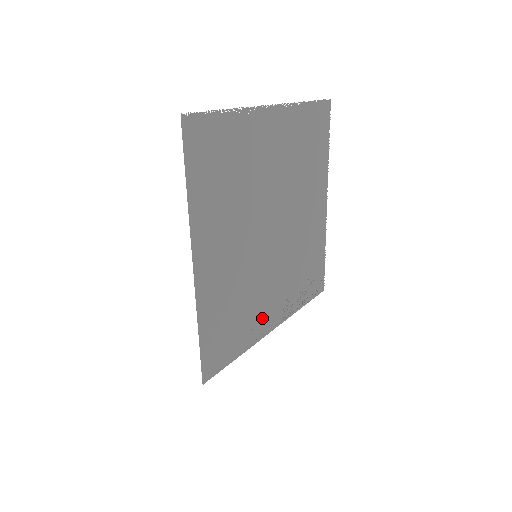
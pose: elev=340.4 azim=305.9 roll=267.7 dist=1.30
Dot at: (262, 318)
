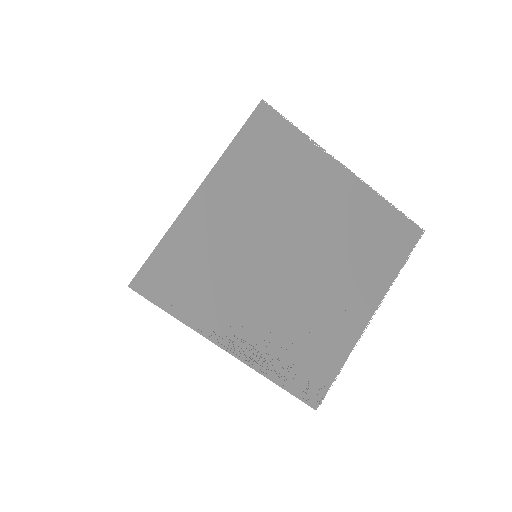
Dot at: (223, 319)
